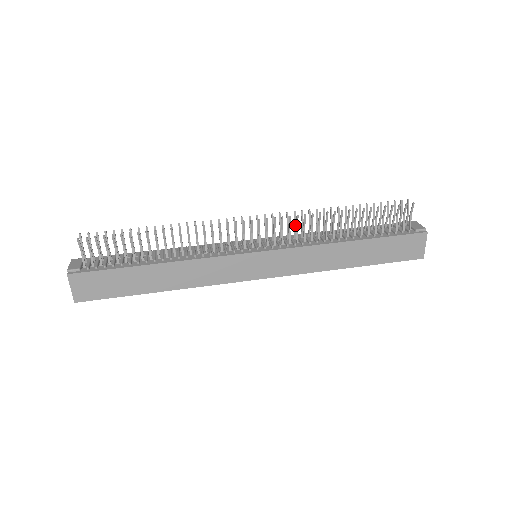
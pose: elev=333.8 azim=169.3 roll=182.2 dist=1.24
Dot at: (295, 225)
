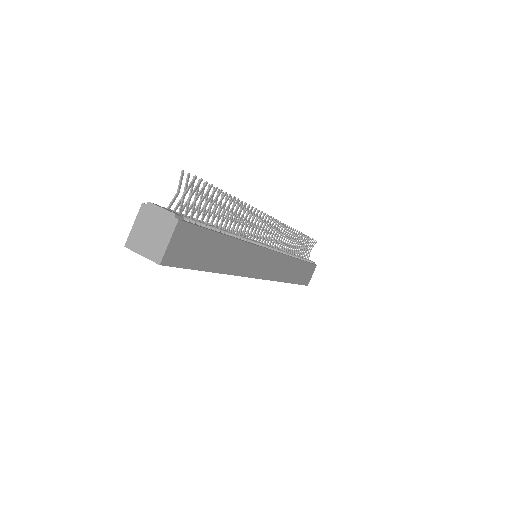
Dot at: occluded
